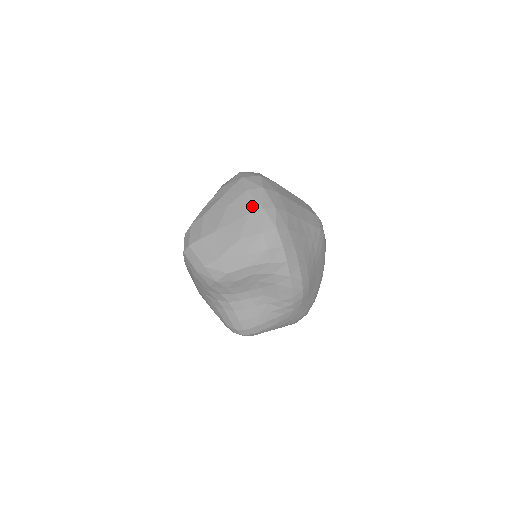
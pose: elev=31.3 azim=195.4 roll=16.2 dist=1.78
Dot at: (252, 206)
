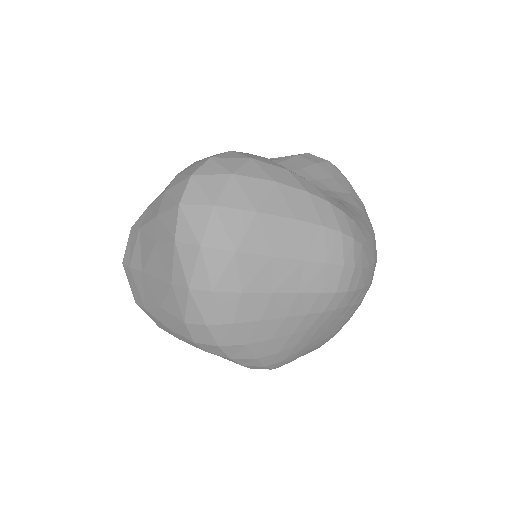
Dot at: (176, 275)
